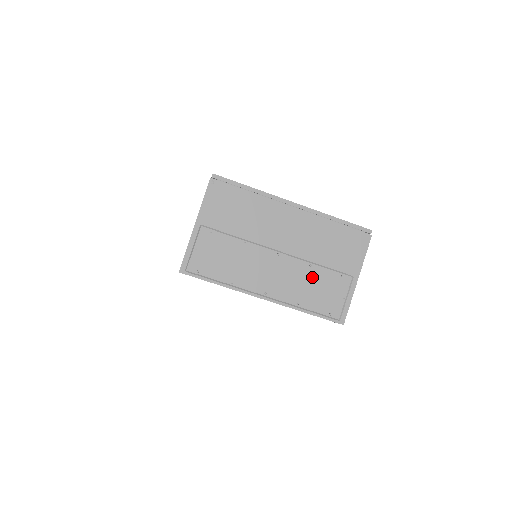
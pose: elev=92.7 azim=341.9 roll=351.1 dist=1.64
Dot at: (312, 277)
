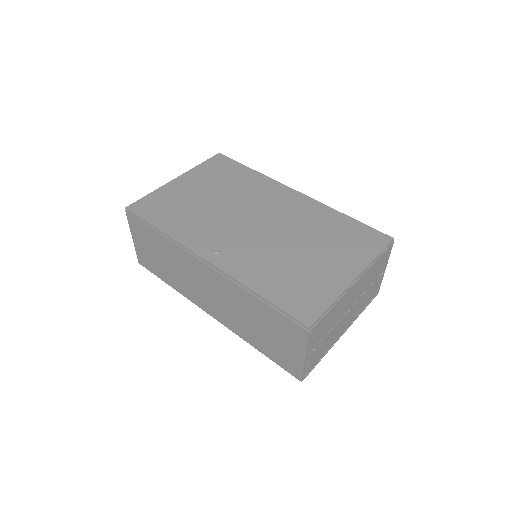
Dot at: (365, 297)
